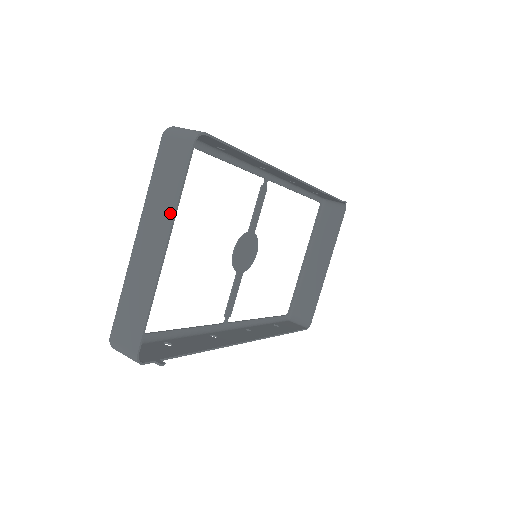
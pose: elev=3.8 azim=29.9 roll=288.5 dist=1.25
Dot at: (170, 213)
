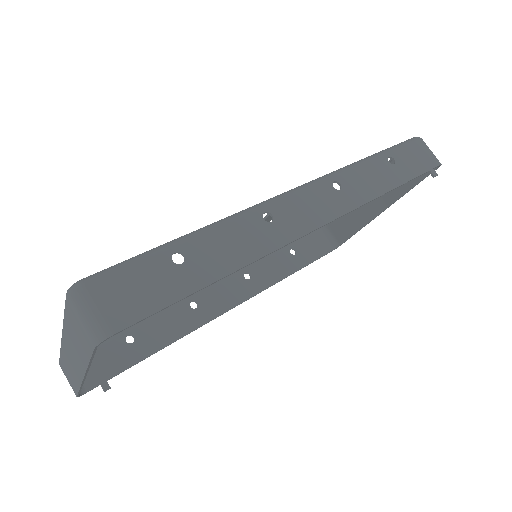
Dot at: (83, 364)
